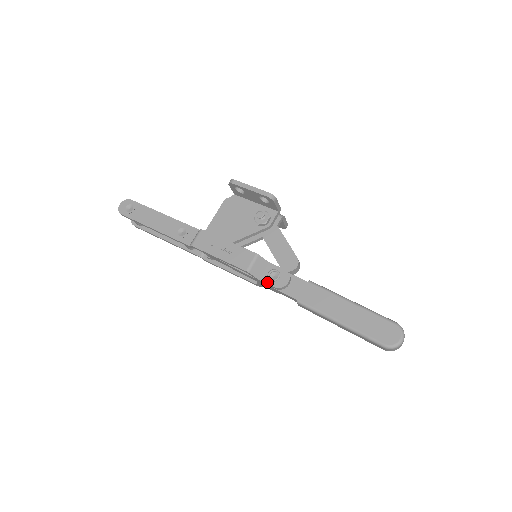
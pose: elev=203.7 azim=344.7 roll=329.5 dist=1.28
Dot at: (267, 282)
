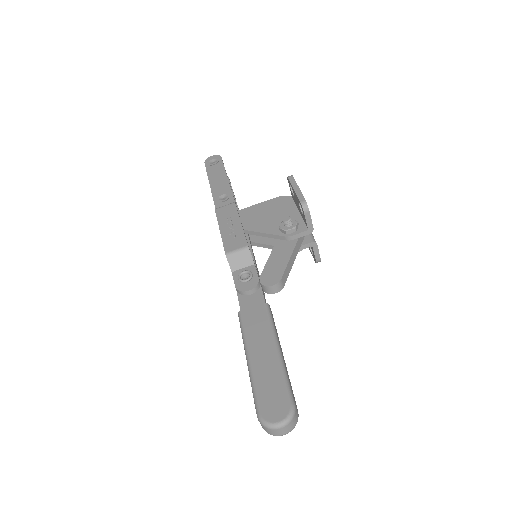
Dot at: (235, 278)
